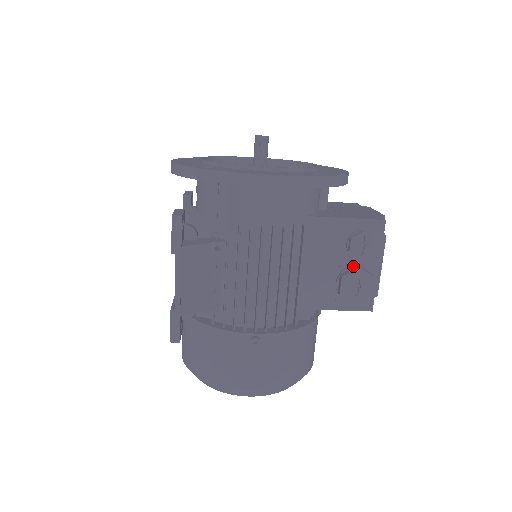
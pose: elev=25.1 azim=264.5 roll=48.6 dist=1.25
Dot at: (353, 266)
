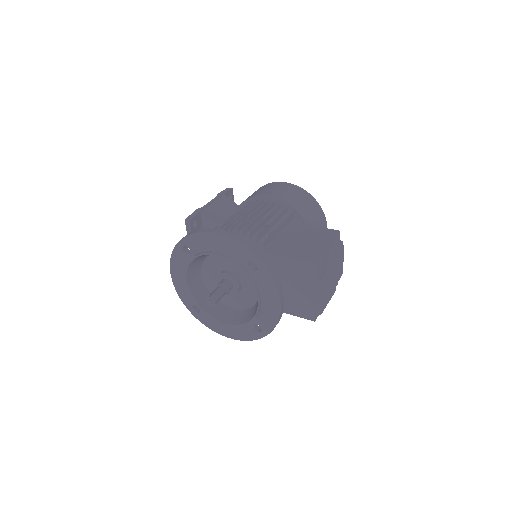
Dot at: occluded
